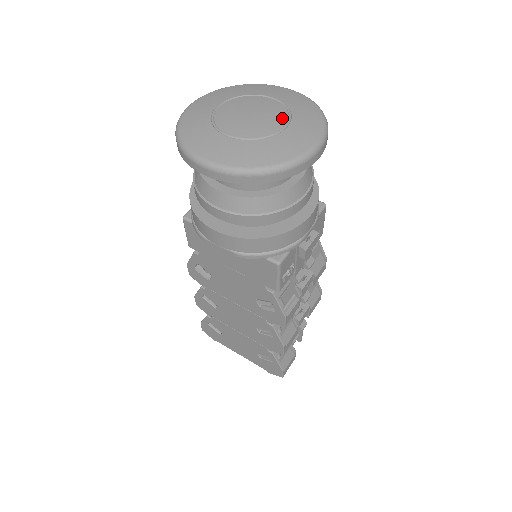
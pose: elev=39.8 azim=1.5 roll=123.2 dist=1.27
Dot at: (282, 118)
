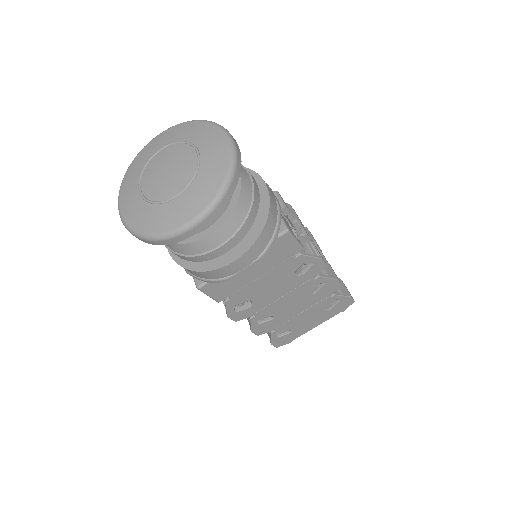
Dot at: (187, 149)
